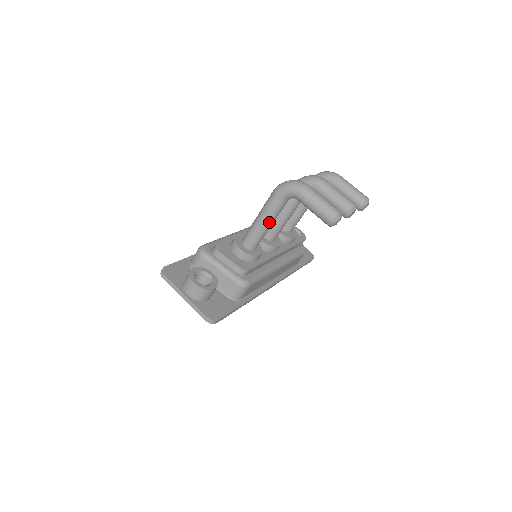
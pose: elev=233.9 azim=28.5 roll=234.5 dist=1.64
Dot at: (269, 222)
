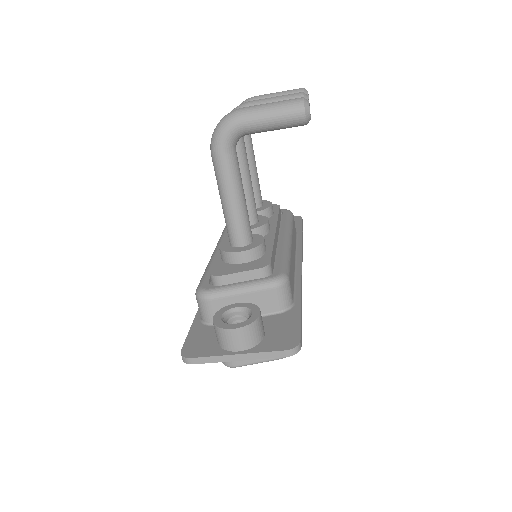
Dot at: (240, 192)
